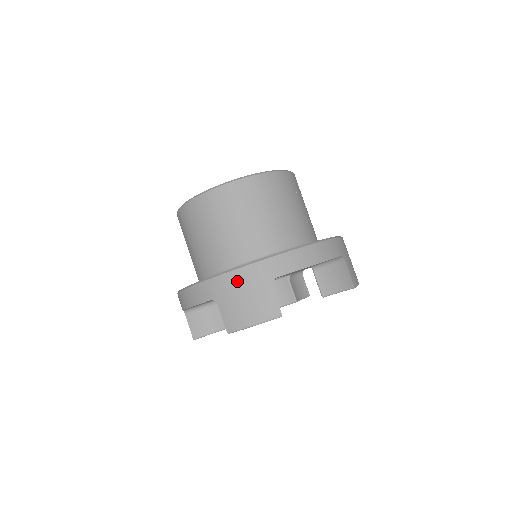
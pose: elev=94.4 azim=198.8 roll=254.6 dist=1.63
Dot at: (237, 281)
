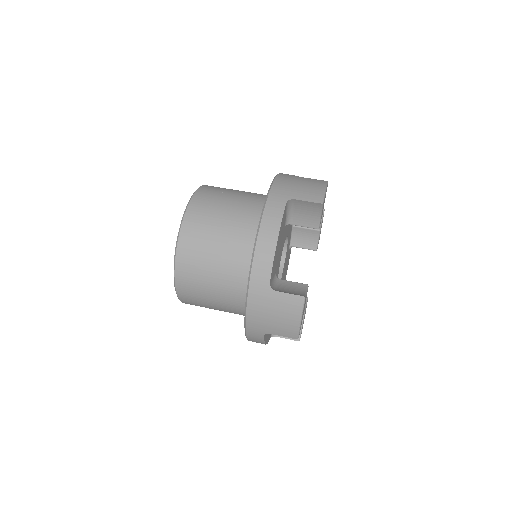
Dot at: (257, 314)
